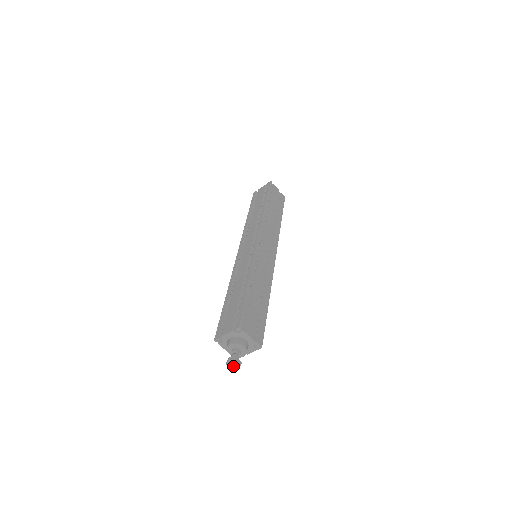
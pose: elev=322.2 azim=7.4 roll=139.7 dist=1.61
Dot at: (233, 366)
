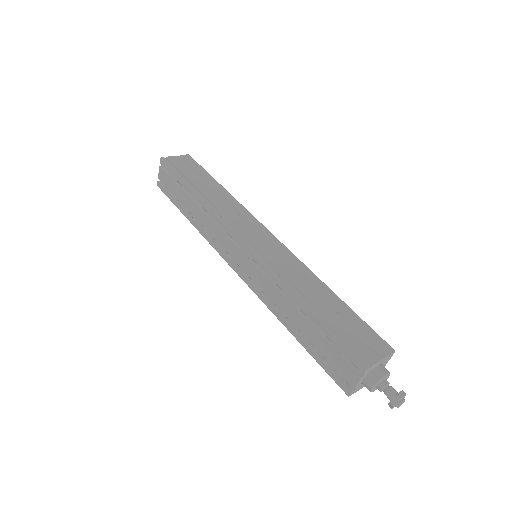
Dot at: (401, 404)
